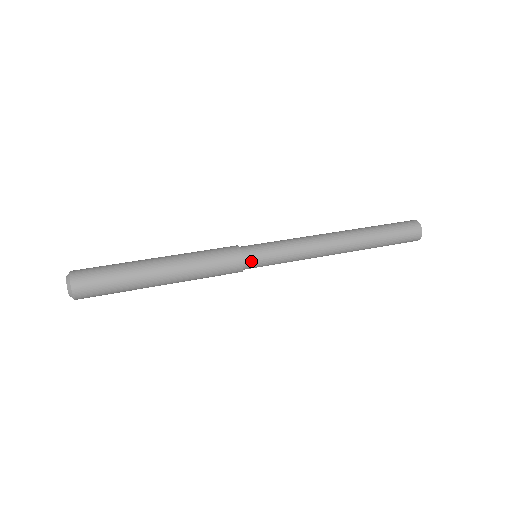
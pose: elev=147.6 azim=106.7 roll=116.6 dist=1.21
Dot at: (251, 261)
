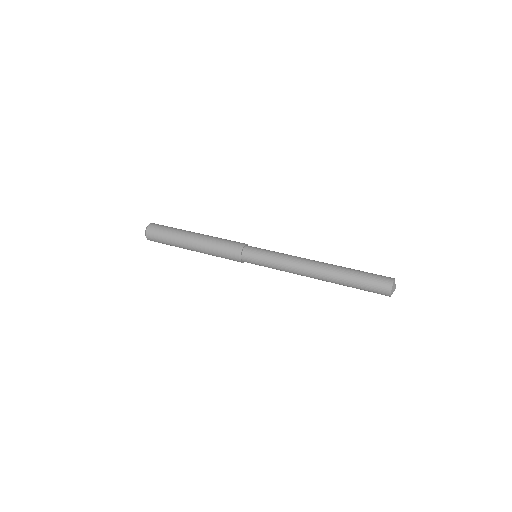
Dot at: (247, 261)
